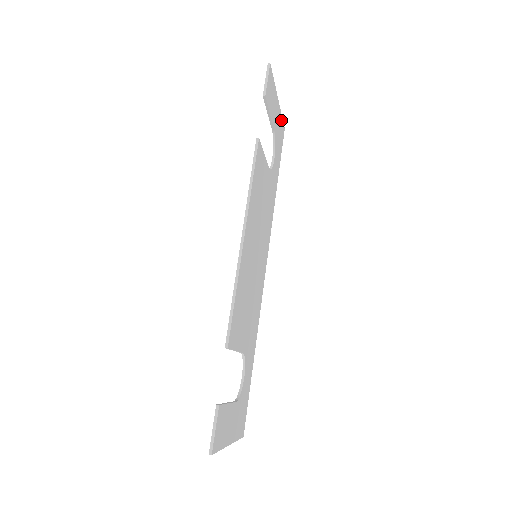
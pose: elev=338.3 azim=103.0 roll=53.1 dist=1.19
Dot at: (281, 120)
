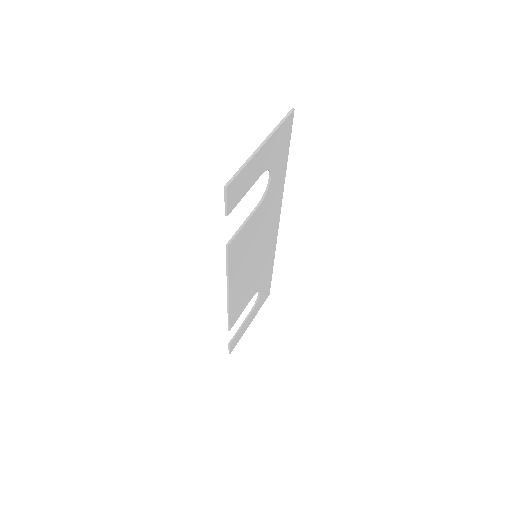
Dot at: (280, 129)
